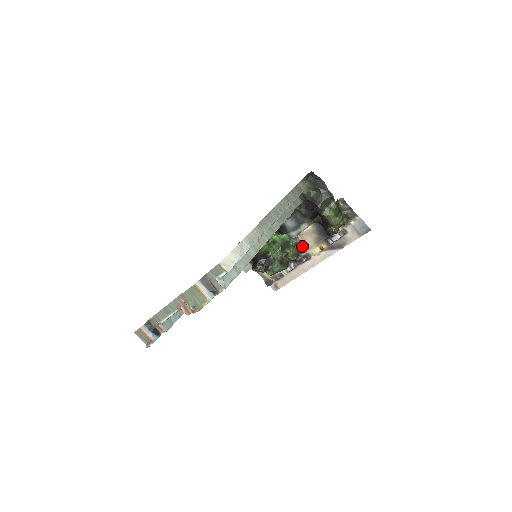
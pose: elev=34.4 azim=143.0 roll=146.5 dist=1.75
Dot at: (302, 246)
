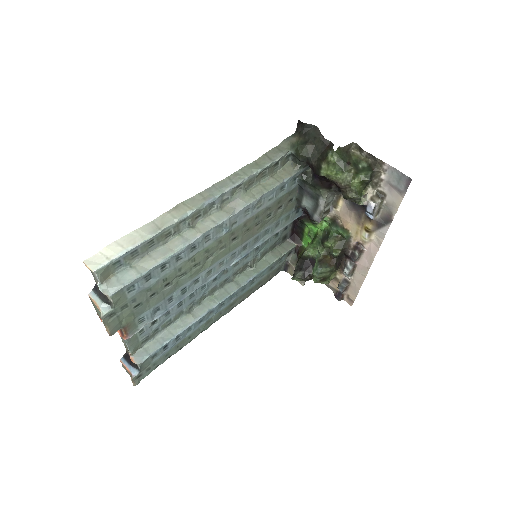
Dot at: (345, 233)
